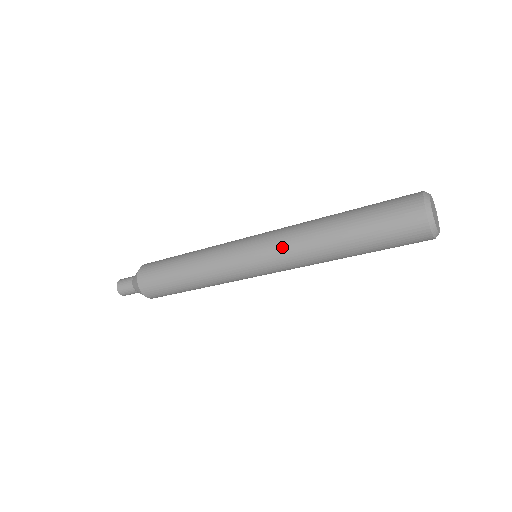
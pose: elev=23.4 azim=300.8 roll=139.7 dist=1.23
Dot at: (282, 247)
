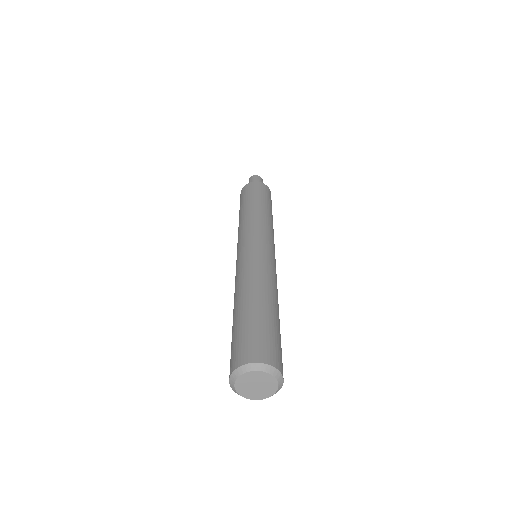
Dot at: (238, 270)
